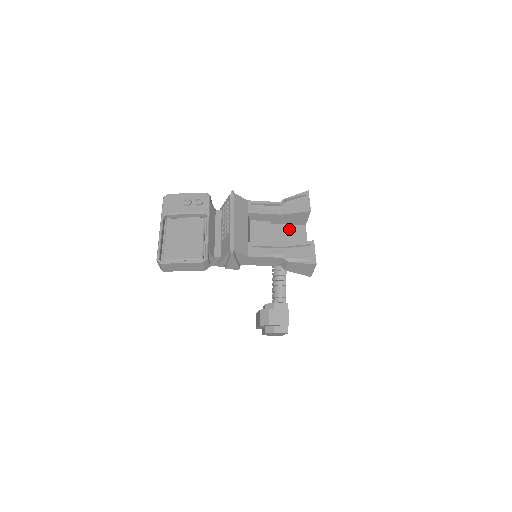
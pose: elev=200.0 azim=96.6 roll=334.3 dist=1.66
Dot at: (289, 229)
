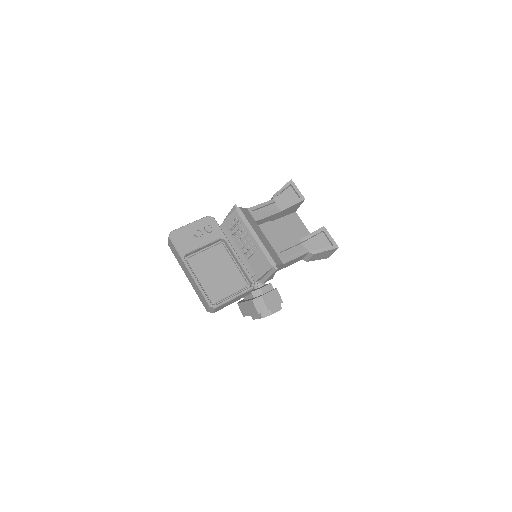
Dot at: (286, 221)
